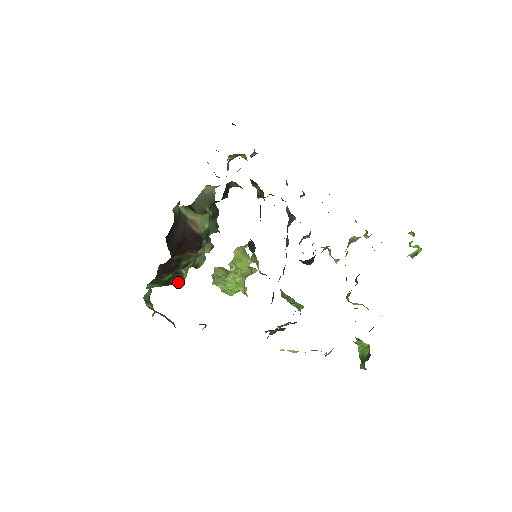
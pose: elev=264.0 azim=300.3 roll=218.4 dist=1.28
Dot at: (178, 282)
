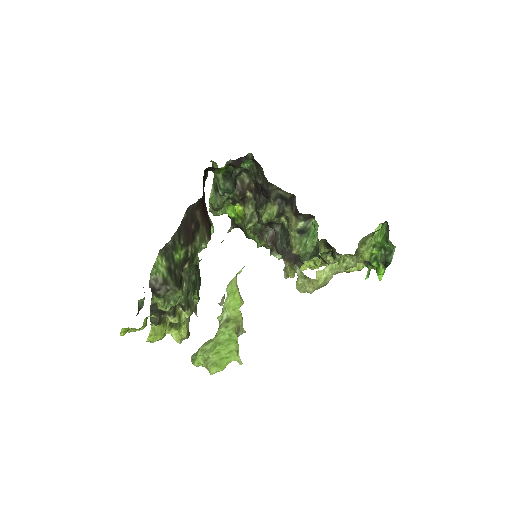
Dot at: (179, 287)
